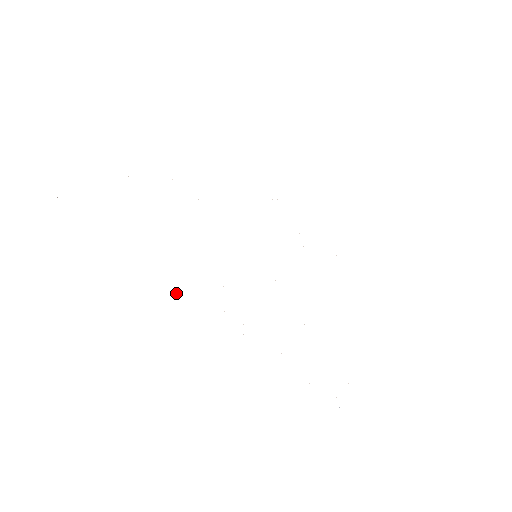
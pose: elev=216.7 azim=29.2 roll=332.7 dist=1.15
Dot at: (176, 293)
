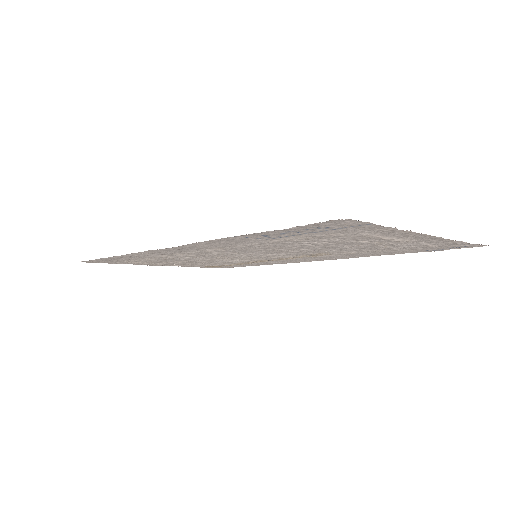
Dot at: (138, 252)
